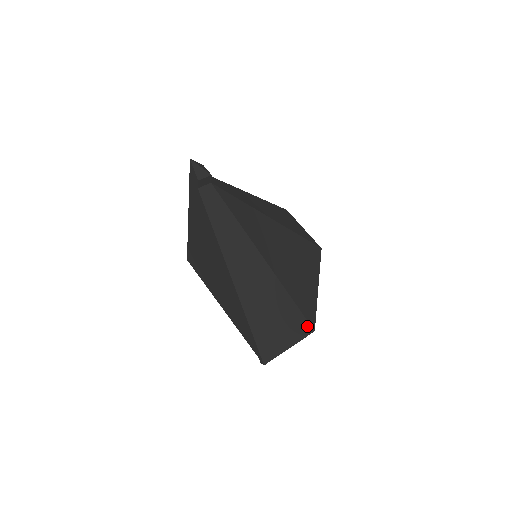
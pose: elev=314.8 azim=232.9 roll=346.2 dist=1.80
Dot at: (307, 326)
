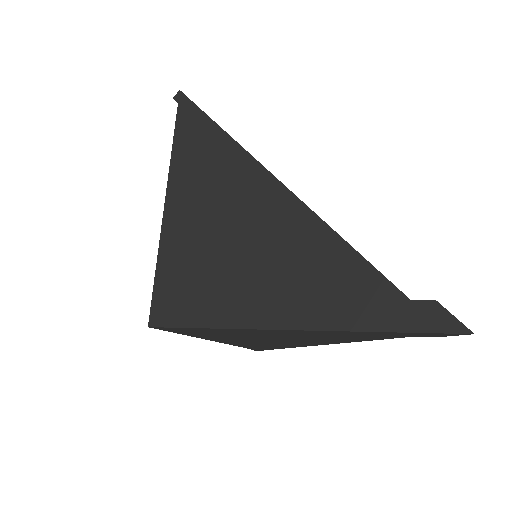
Dot at: occluded
